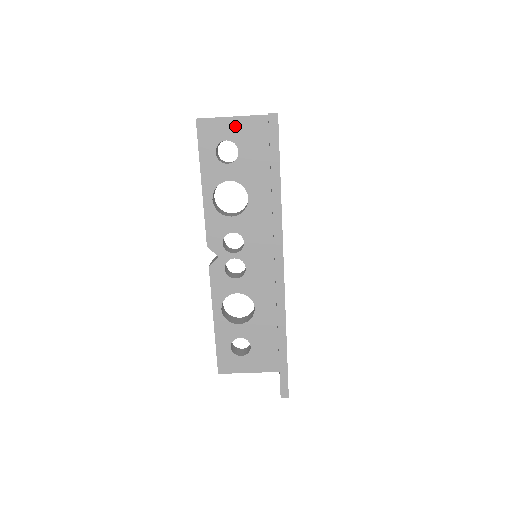
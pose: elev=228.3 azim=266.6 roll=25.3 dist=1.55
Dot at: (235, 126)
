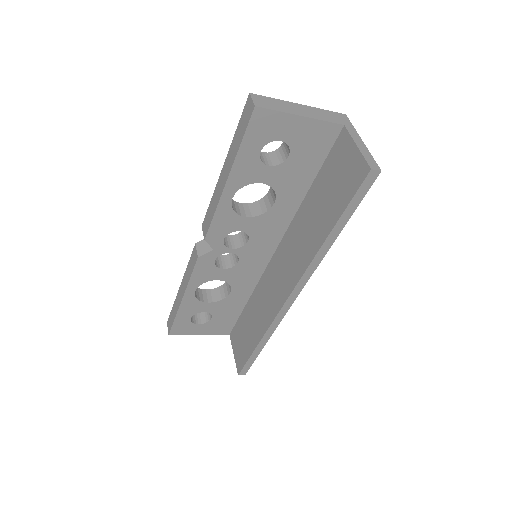
Dot at: (300, 128)
